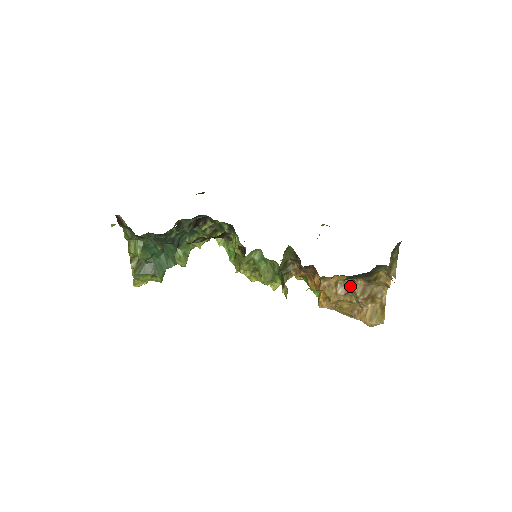
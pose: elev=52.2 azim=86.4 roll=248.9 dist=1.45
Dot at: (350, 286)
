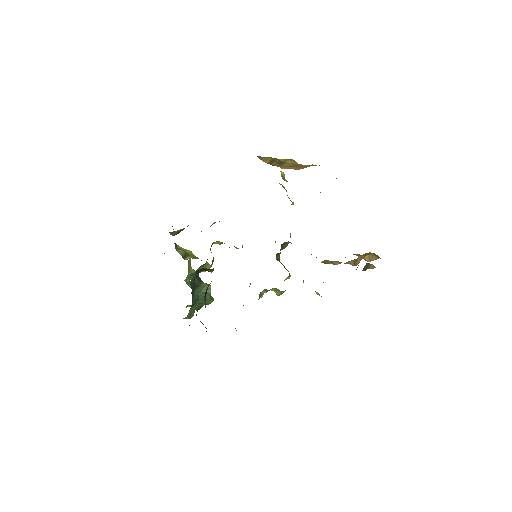
Dot at: occluded
